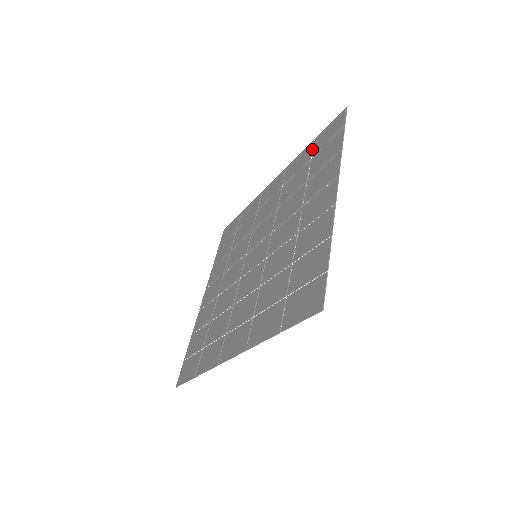
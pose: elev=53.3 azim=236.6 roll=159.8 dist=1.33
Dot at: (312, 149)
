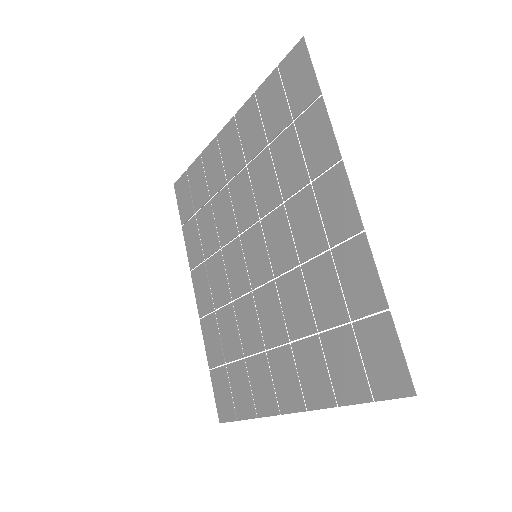
Dot at: occluded
